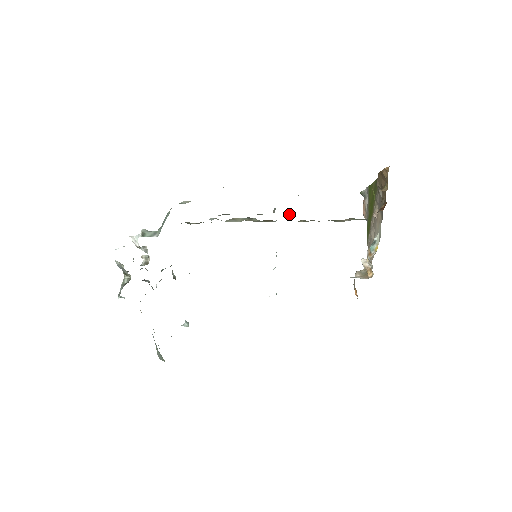
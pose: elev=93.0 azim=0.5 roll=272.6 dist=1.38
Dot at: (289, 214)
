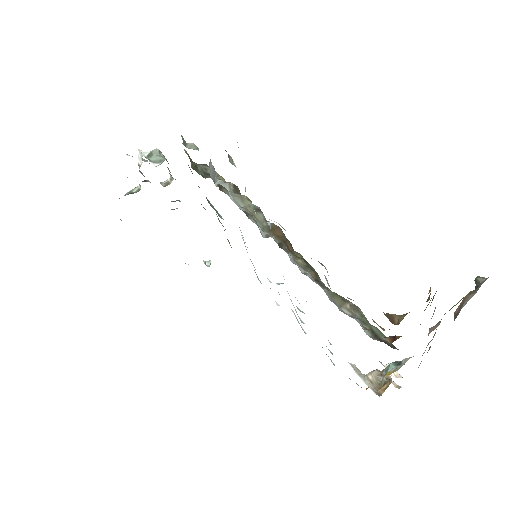
Dot at: (277, 242)
